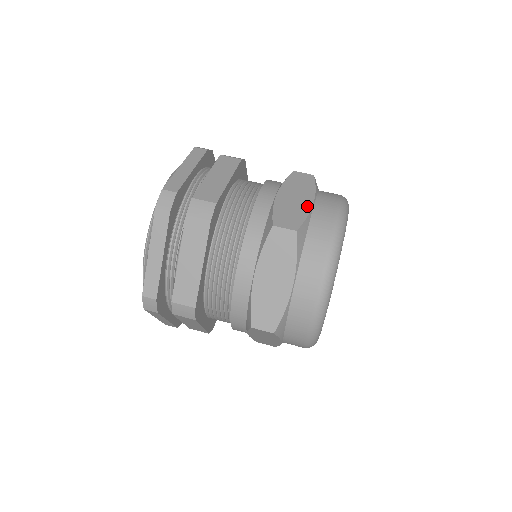
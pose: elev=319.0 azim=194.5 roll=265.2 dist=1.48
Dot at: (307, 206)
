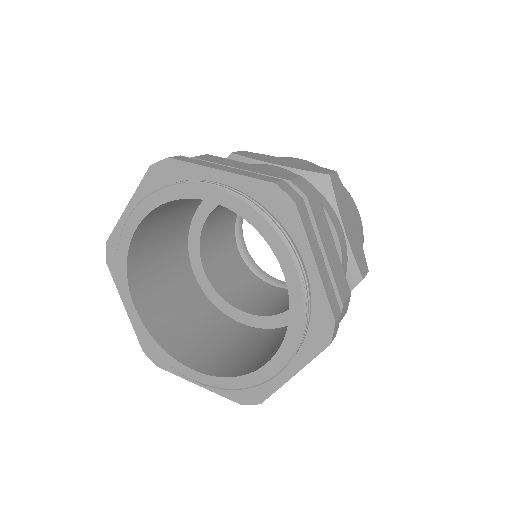
Dot at: (357, 231)
